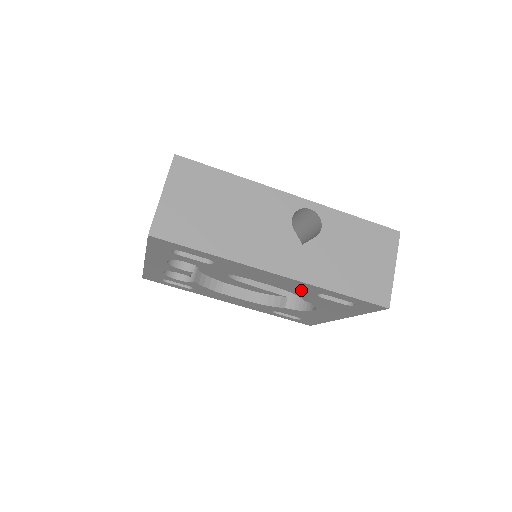
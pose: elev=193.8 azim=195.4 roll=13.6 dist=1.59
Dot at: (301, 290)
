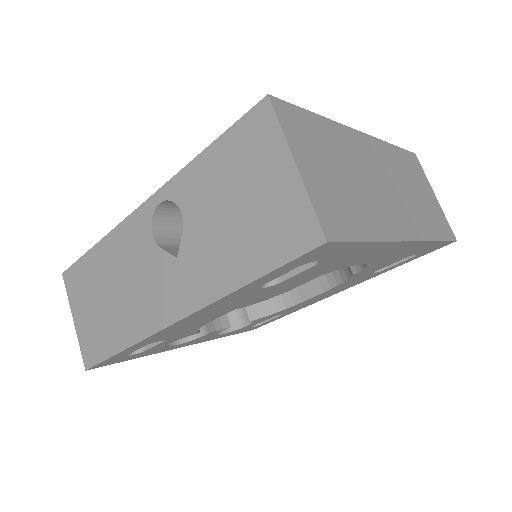
Dot at: (247, 297)
